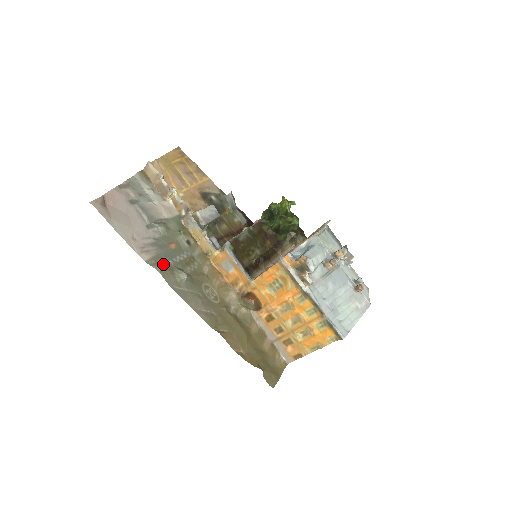
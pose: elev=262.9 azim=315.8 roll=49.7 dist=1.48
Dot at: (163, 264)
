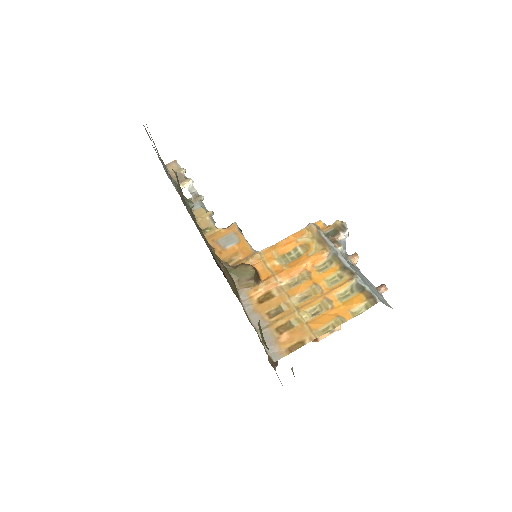
Dot at: occluded
